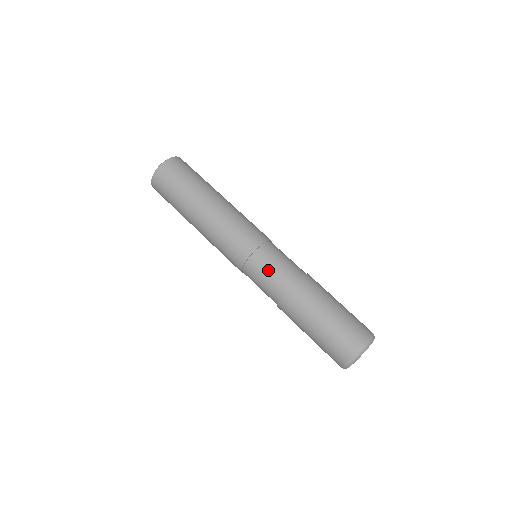
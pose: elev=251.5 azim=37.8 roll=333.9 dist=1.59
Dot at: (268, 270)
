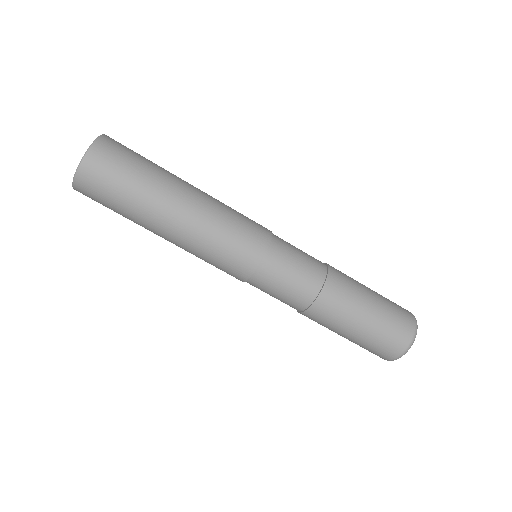
Dot at: (278, 290)
